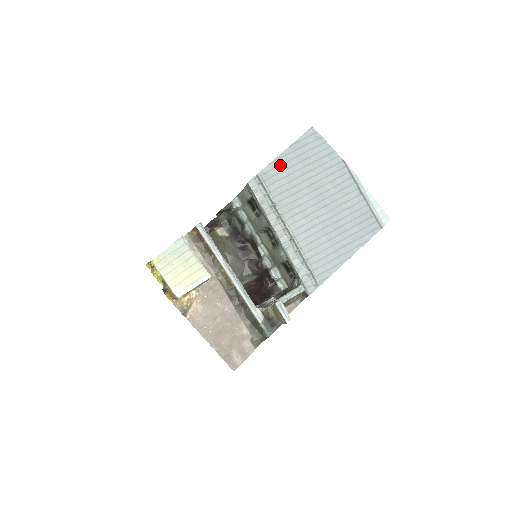
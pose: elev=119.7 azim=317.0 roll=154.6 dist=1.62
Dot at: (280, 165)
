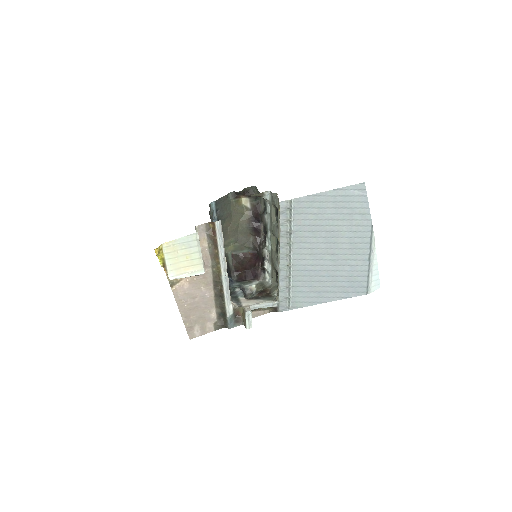
Dot at: (316, 201)
